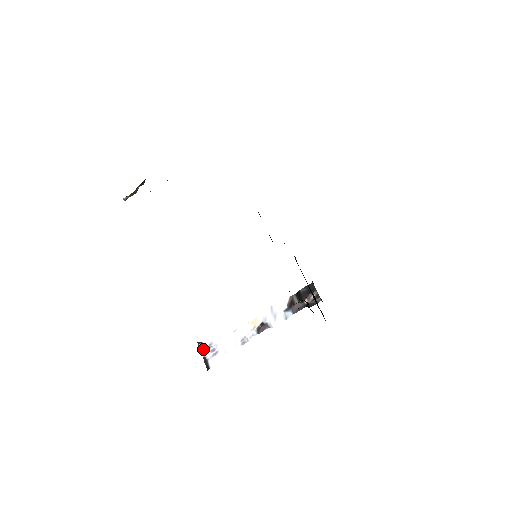
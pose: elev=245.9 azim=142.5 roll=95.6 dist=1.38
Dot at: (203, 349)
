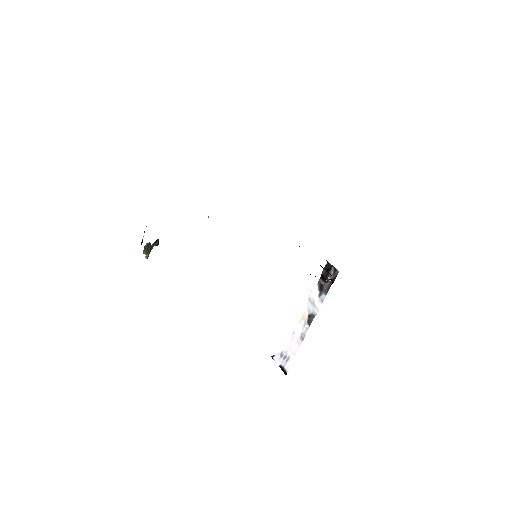
Dot at: (277, 360)
